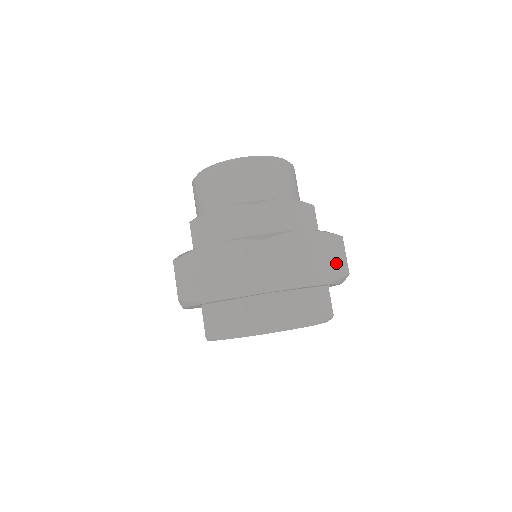
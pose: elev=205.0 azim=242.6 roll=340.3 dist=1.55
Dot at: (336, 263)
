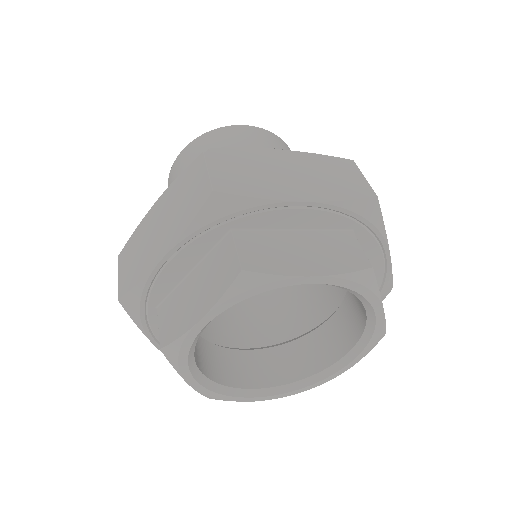
Dot at: (346, 183)
